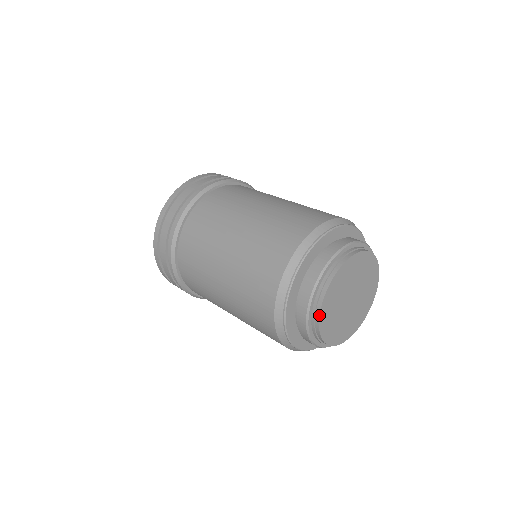
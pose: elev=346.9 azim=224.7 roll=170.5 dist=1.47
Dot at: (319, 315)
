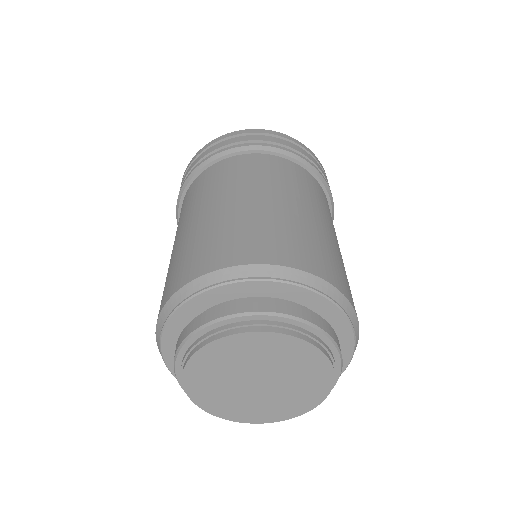
Dot at: occluded
